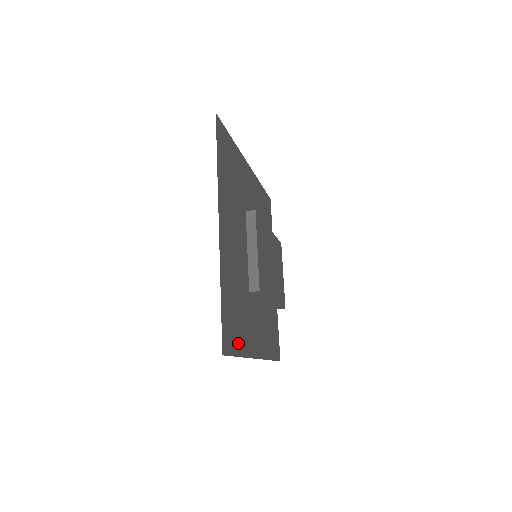
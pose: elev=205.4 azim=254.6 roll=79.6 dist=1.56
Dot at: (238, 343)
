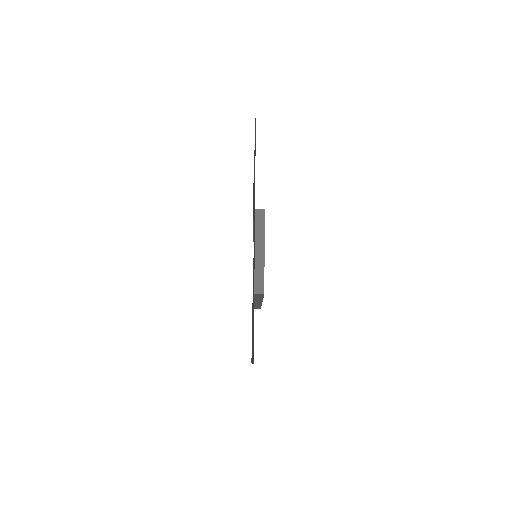
Dot at: occluded
